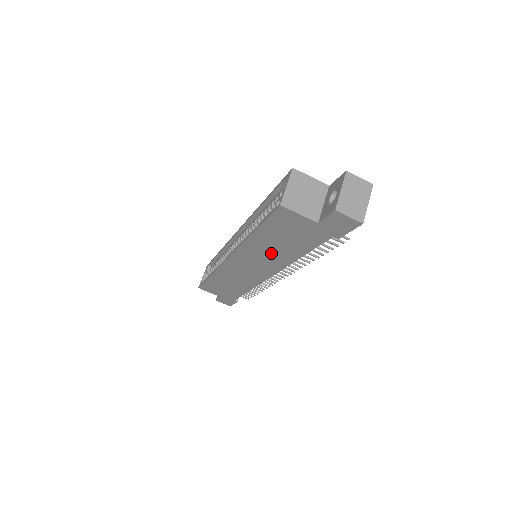
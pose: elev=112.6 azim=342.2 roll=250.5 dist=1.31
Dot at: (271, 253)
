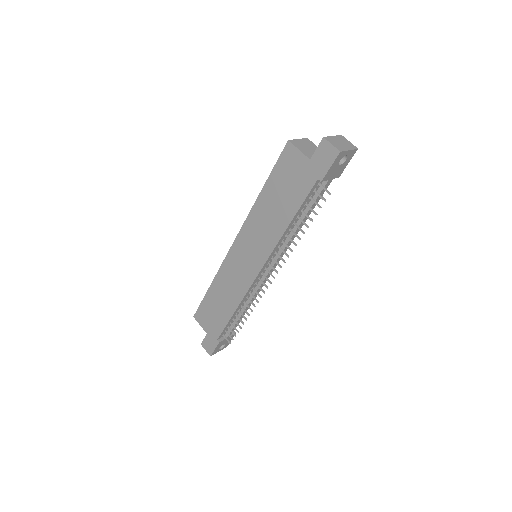
Dot at: (269, 222)
